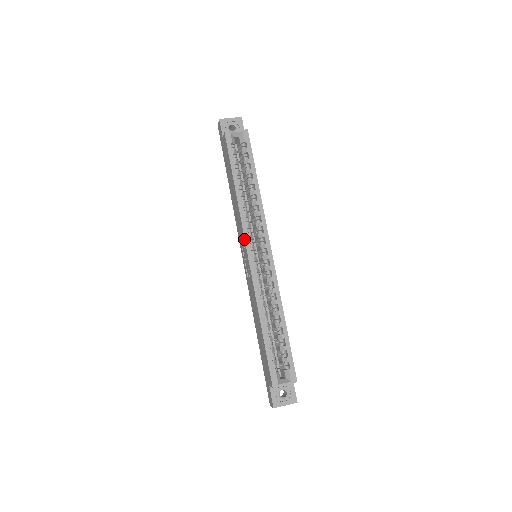
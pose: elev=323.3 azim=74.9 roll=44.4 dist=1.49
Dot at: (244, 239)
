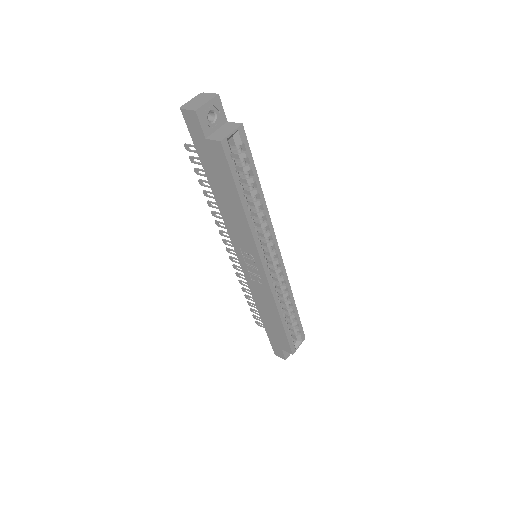
Dot at: (259, 258)
